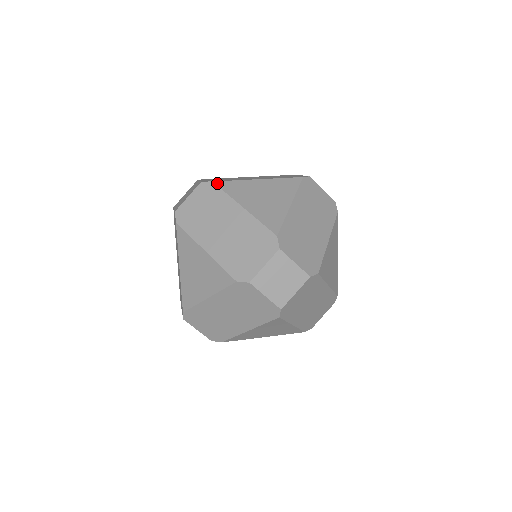
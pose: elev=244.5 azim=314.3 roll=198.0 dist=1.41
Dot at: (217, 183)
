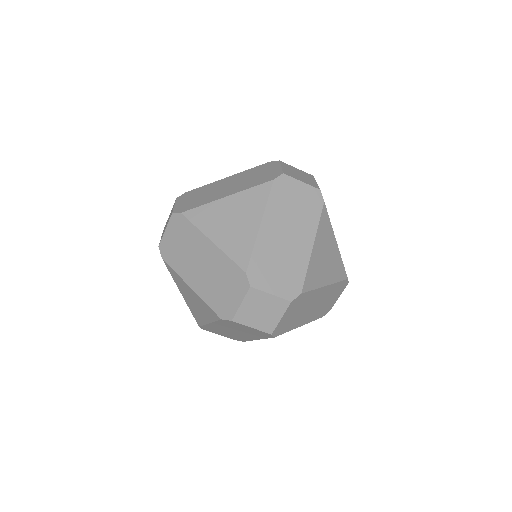
Dot at: (185, 214)
